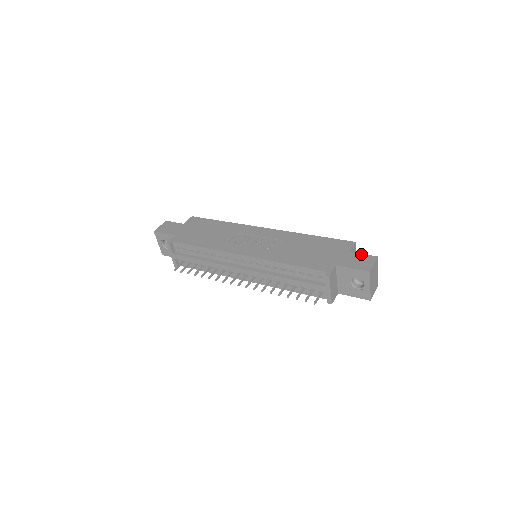
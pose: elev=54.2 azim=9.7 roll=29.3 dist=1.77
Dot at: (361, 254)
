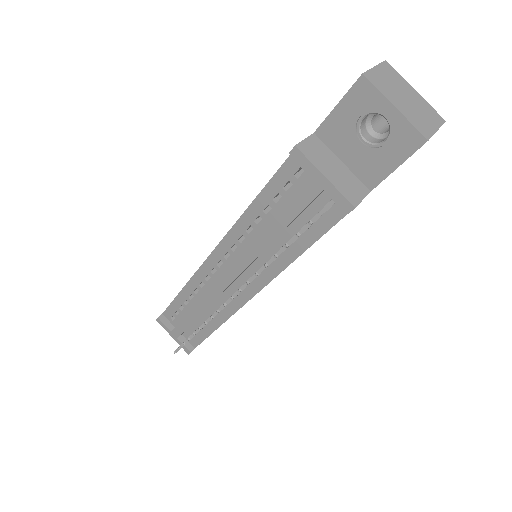
Dot at: occluded
